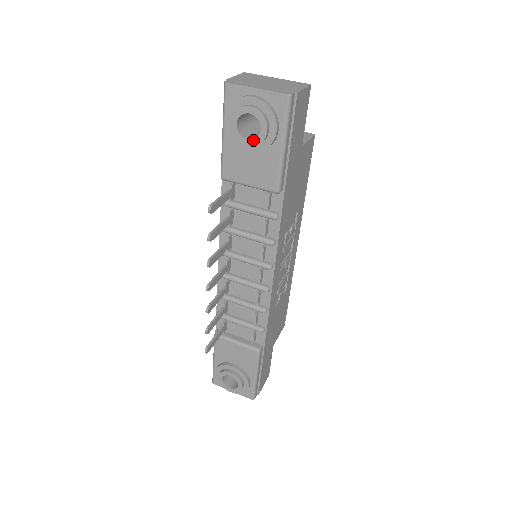
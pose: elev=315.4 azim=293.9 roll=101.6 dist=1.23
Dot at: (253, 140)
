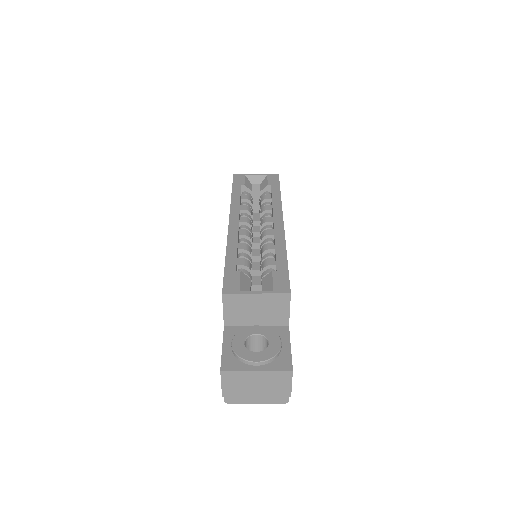
Dot at: occluded
